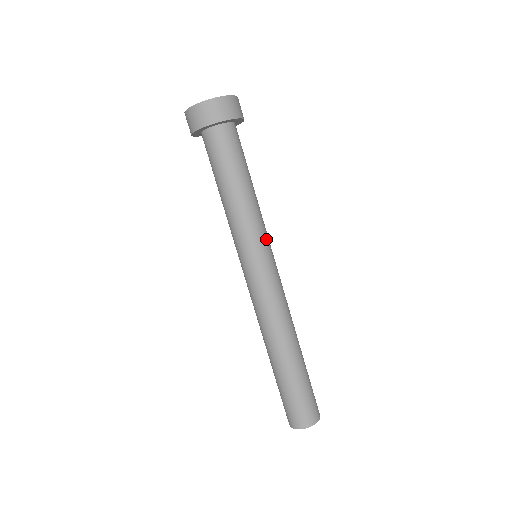
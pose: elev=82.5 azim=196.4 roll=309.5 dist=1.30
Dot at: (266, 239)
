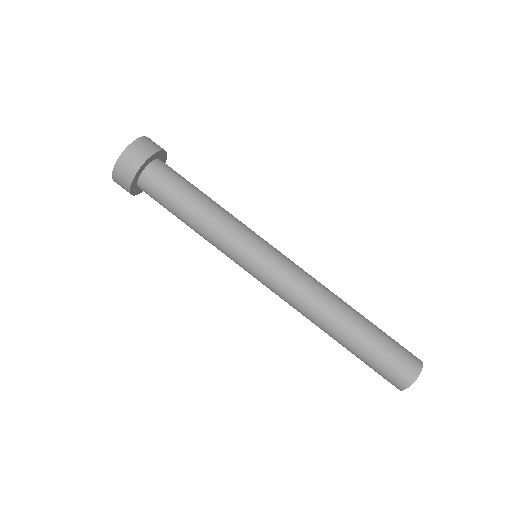
Dot at: (249, 239)
